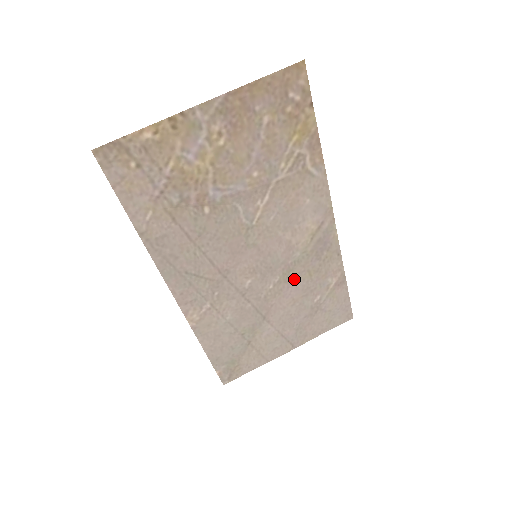
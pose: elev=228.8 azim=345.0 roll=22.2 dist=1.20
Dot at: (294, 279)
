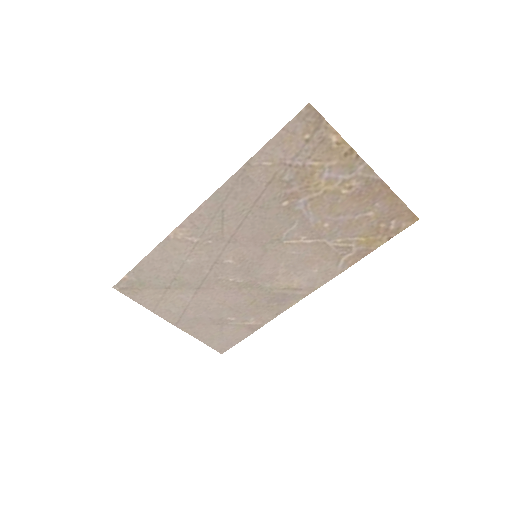
Dot at: (244, 293)
